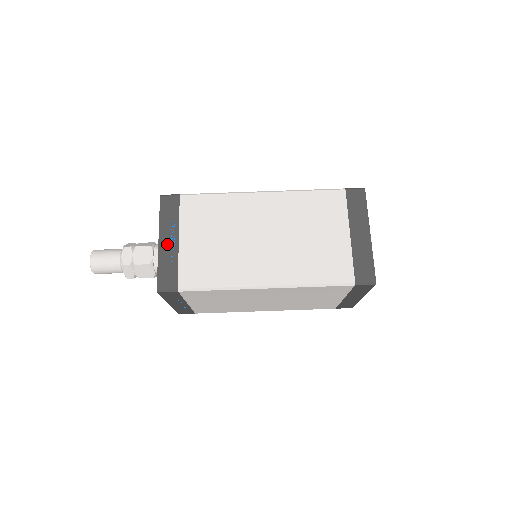
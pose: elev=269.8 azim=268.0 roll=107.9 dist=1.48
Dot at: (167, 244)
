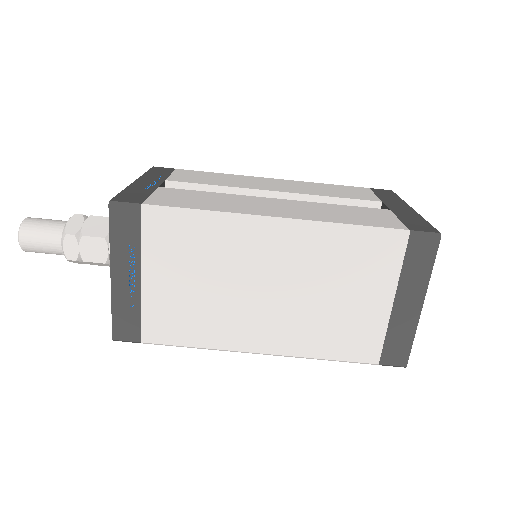
Dot at: (123, 282)
